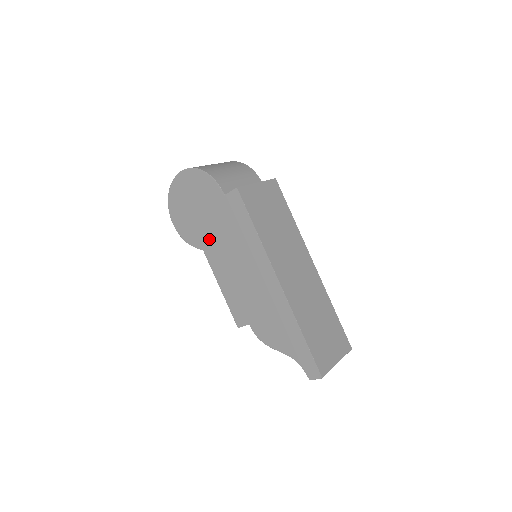
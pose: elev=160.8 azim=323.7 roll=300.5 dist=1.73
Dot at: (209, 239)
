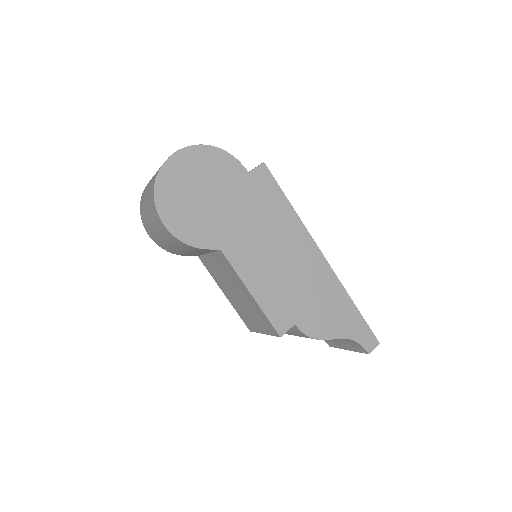
Dot at: (229, 231)
